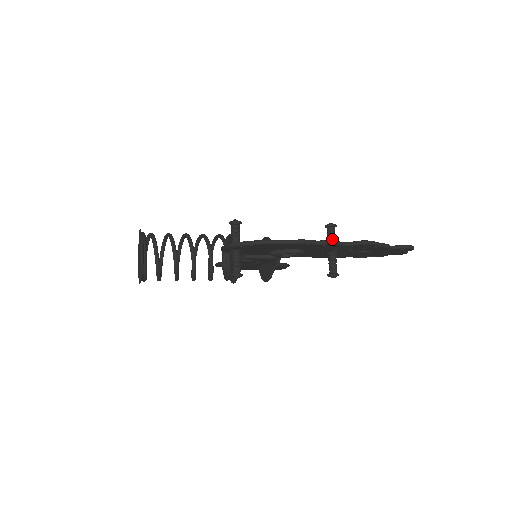
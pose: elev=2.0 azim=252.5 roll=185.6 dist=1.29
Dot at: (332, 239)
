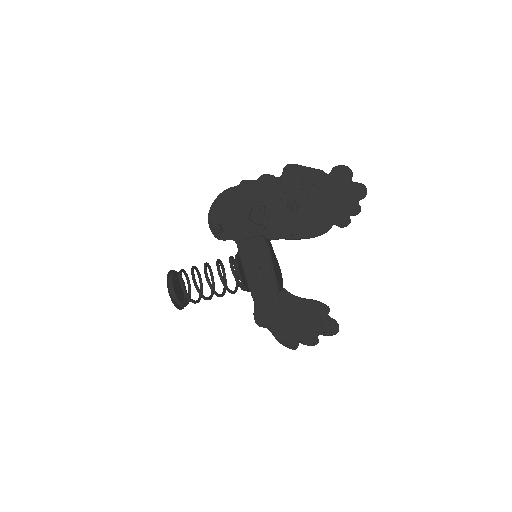
Dot at: occluded
